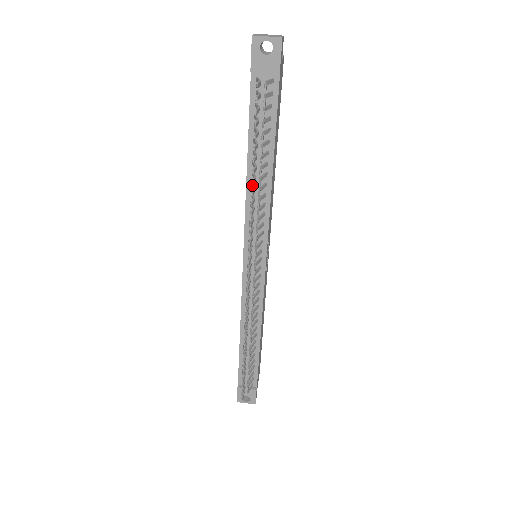
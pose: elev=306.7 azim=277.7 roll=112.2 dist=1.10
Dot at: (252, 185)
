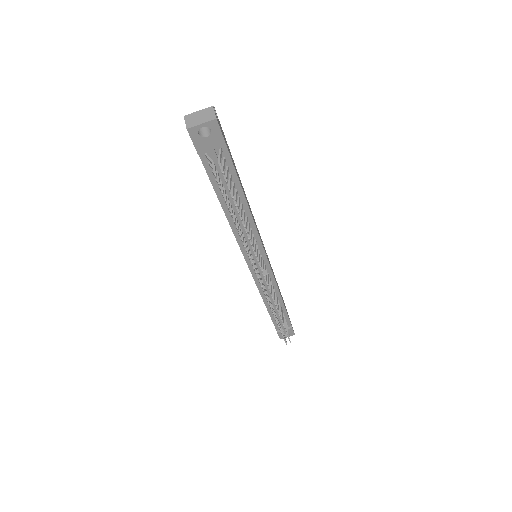
Dot at: occluded
